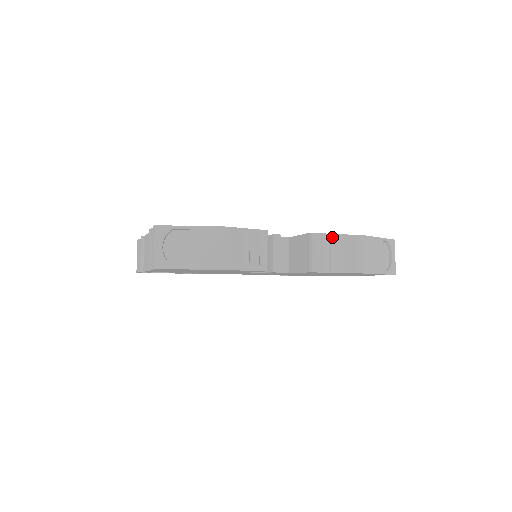
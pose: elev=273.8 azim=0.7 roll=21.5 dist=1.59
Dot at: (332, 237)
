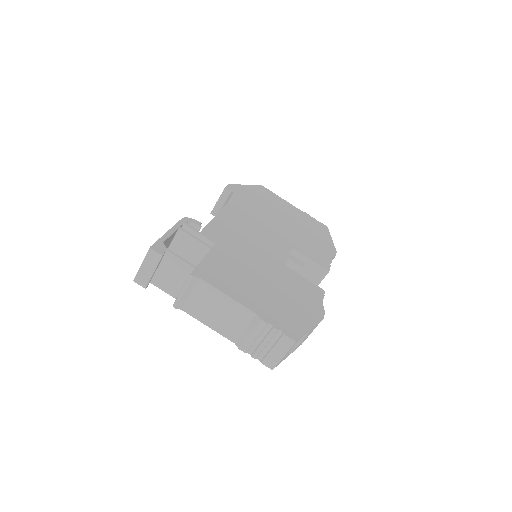
Dot at: occluded
